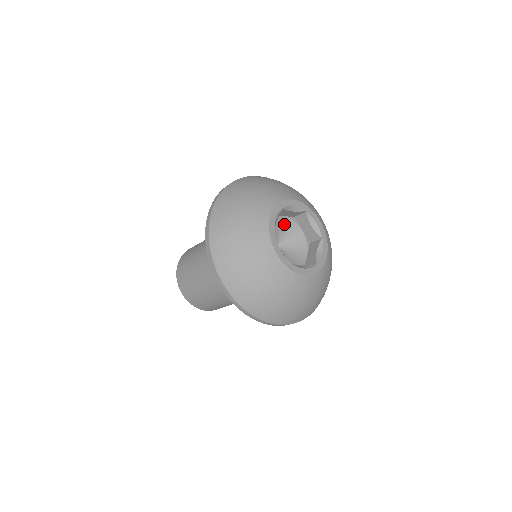
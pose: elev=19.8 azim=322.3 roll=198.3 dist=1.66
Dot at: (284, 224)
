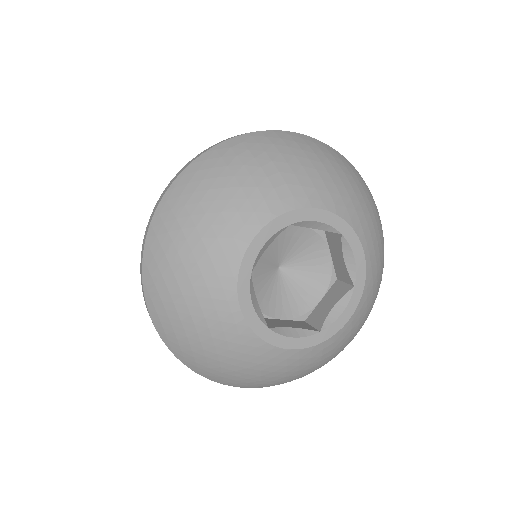
Dot at: occluded
